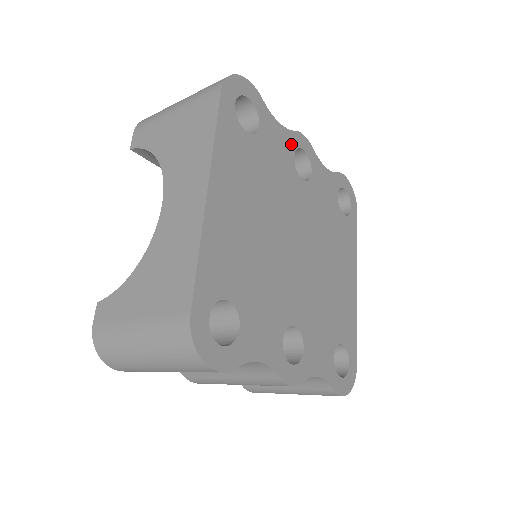
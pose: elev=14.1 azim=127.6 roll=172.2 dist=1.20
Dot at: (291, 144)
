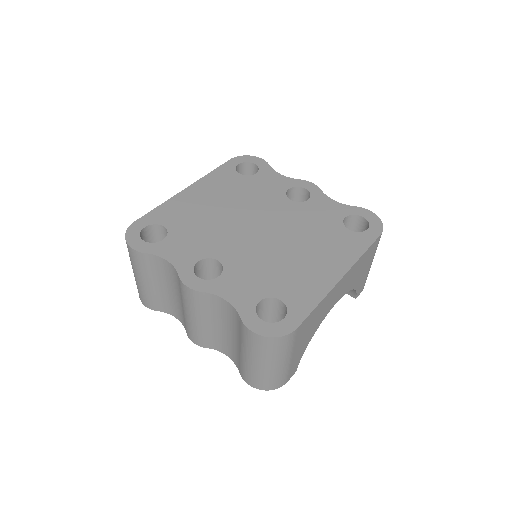
Dot at: (289, 184)
